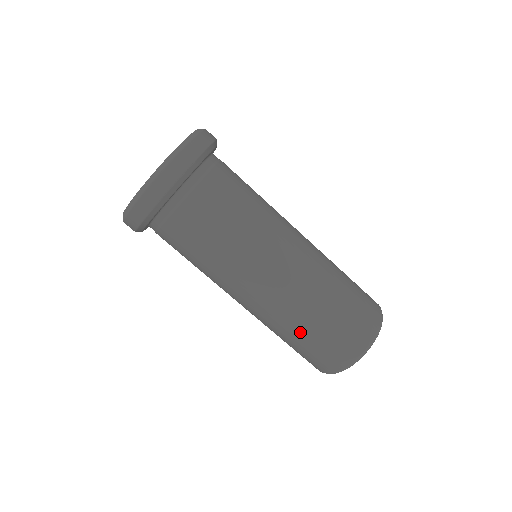
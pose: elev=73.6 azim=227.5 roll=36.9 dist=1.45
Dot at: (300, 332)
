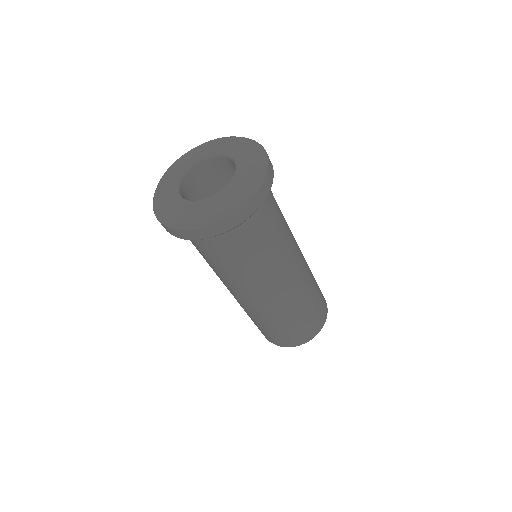
Dot at: (300, 314)
